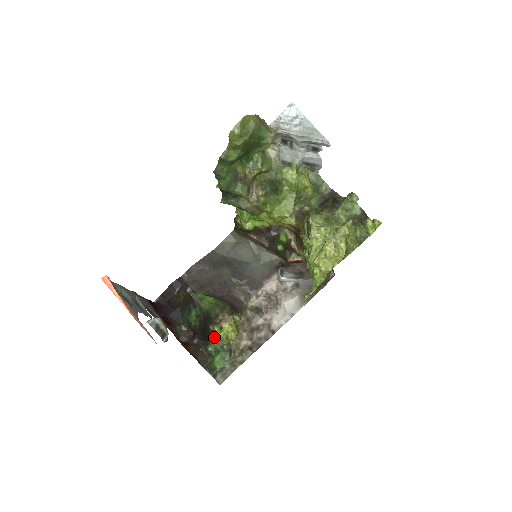
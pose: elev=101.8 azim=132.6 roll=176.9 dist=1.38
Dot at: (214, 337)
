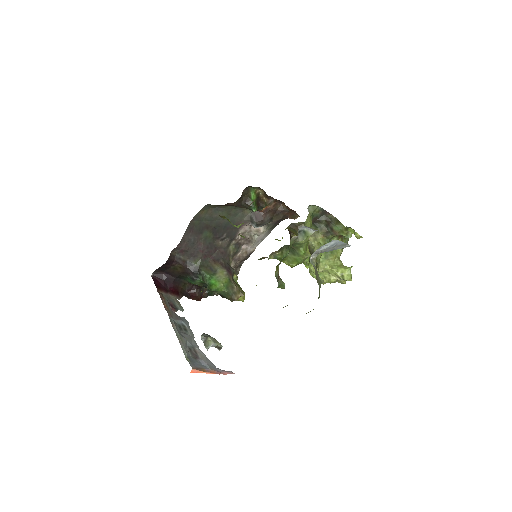
Dot at: occluded
